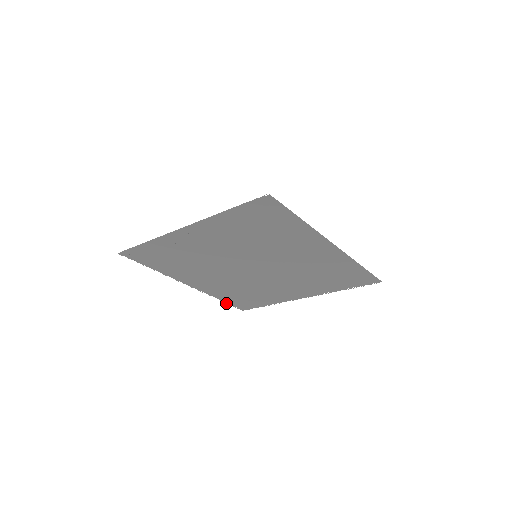
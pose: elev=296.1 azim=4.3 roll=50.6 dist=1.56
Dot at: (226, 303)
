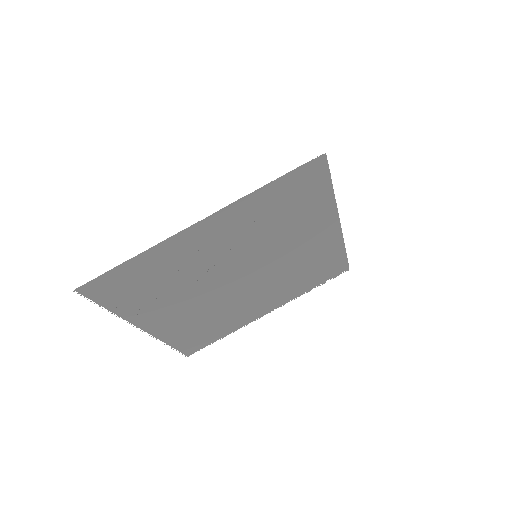
Dot at: (173, 349)
